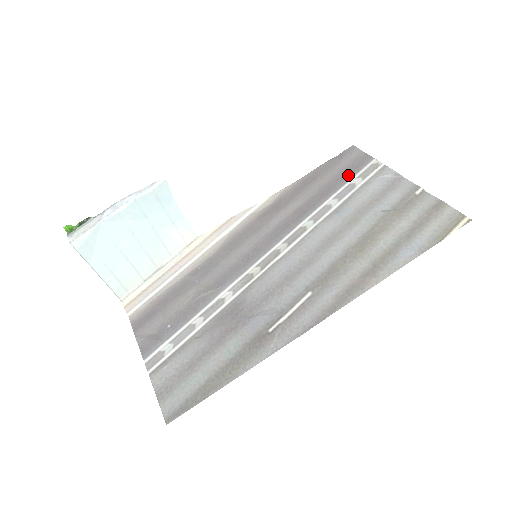
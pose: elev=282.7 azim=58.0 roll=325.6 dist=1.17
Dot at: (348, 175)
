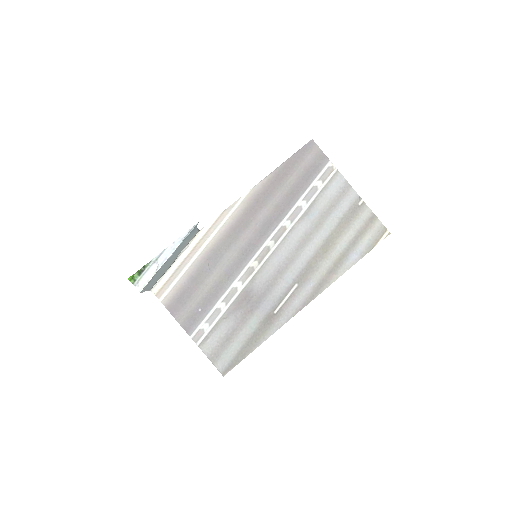
Dot at: (311, 176)
